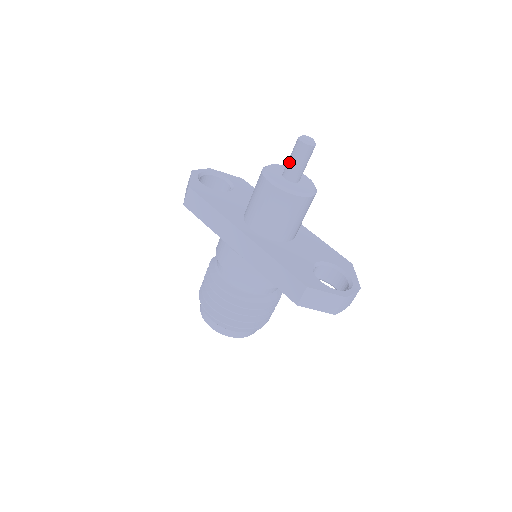
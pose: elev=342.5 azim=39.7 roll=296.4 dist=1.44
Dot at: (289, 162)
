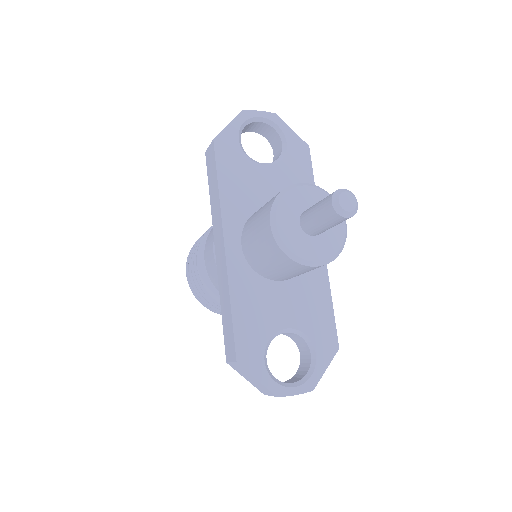
Dot at: (312, 209)
